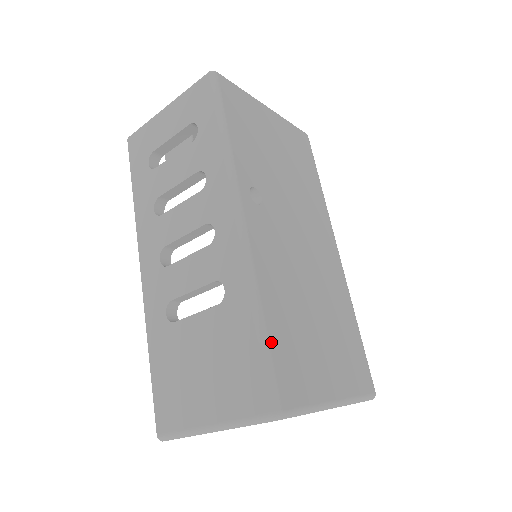
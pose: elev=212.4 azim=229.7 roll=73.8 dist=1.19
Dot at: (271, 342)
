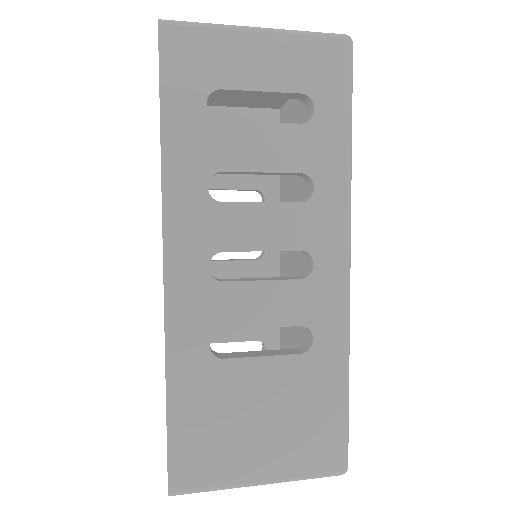
Dot at: occluded
